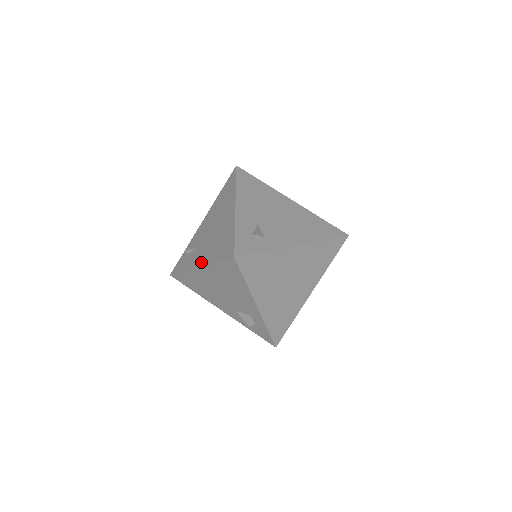
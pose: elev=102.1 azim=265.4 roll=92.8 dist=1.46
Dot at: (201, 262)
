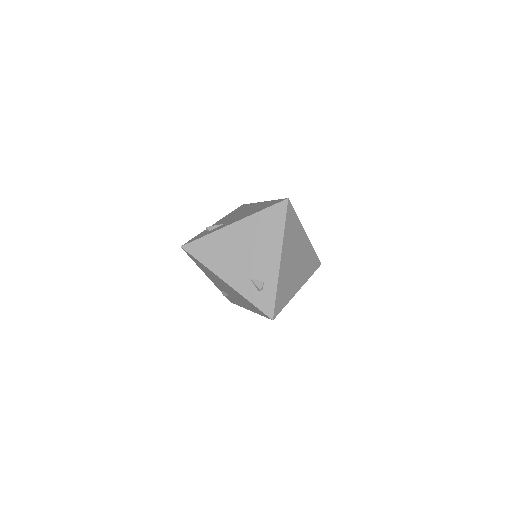
Dot at: (248, 309)
